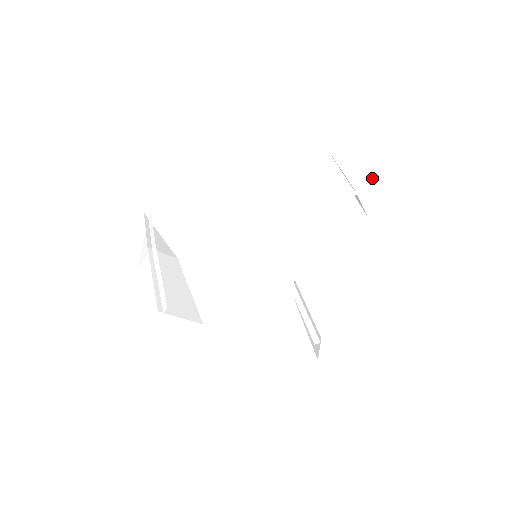
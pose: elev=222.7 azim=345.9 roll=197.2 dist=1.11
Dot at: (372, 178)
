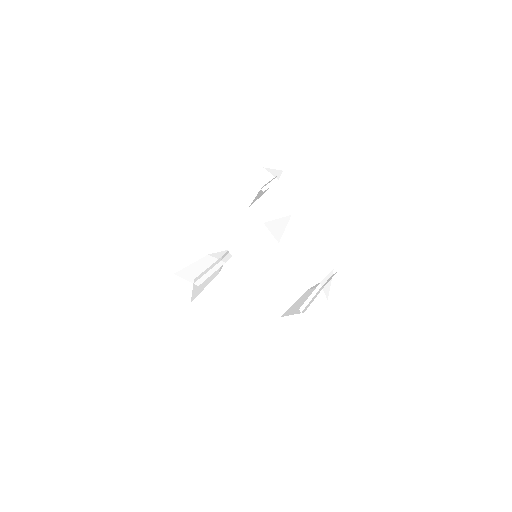
Dot at: occluded
